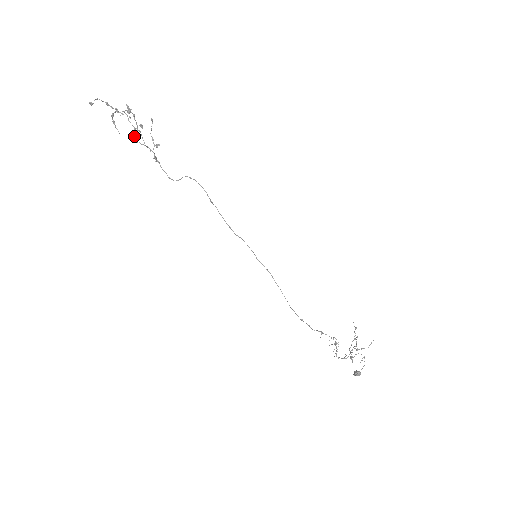
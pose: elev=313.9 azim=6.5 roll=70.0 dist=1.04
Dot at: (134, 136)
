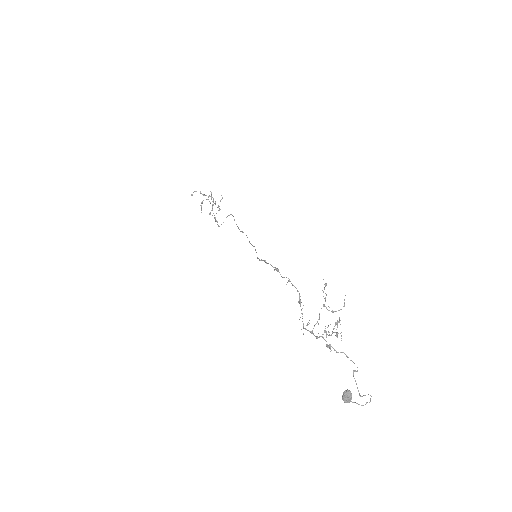
Dot at: occluded
